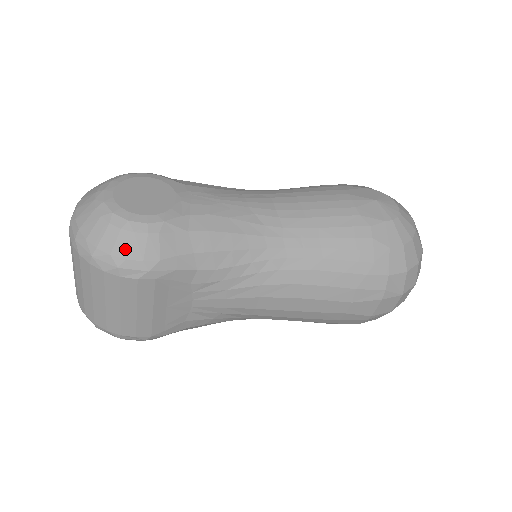
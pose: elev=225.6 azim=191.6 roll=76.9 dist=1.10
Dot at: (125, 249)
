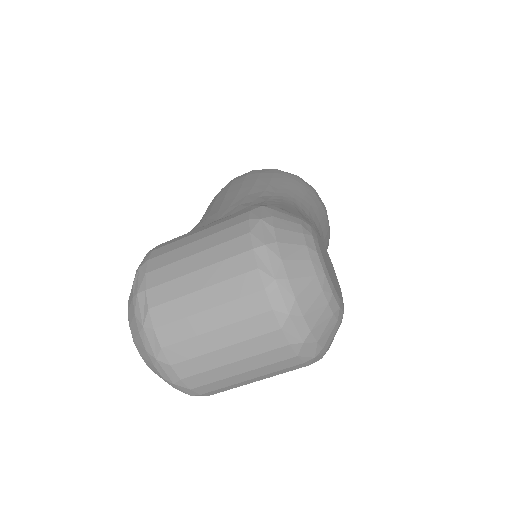
Dot at: occluded
